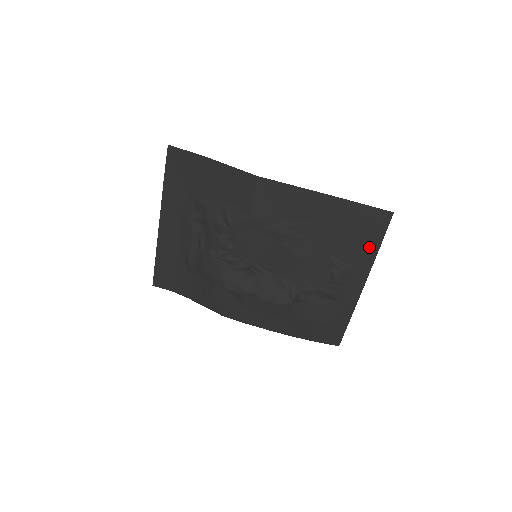
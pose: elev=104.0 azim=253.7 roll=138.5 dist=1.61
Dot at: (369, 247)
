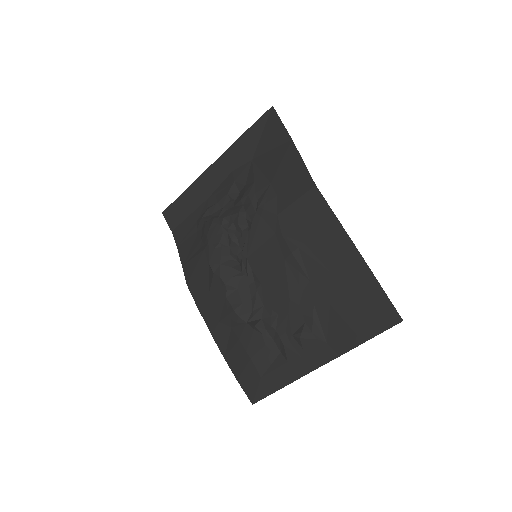
Dot at: (354, 334)
